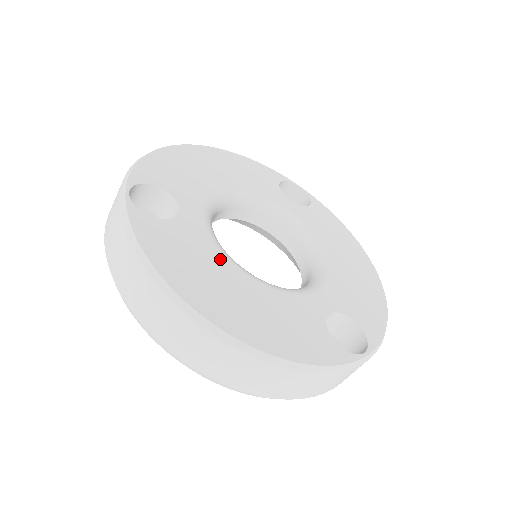
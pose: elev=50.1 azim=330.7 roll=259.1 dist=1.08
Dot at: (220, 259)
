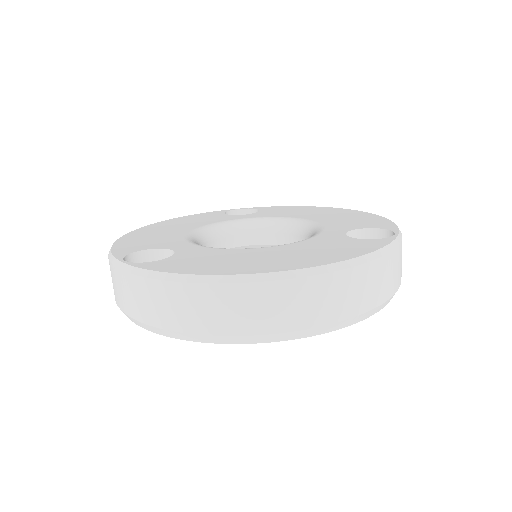
Dot at: (235, 251)
